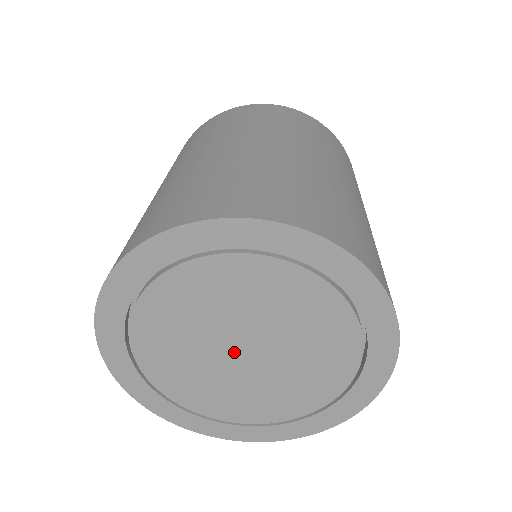
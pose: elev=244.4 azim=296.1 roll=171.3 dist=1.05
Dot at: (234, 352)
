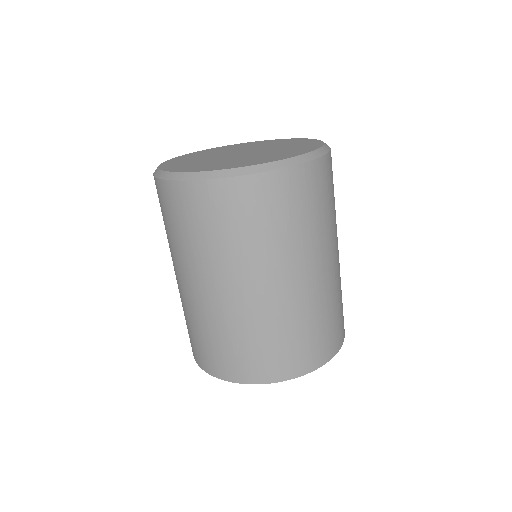
Dot at: occluded
